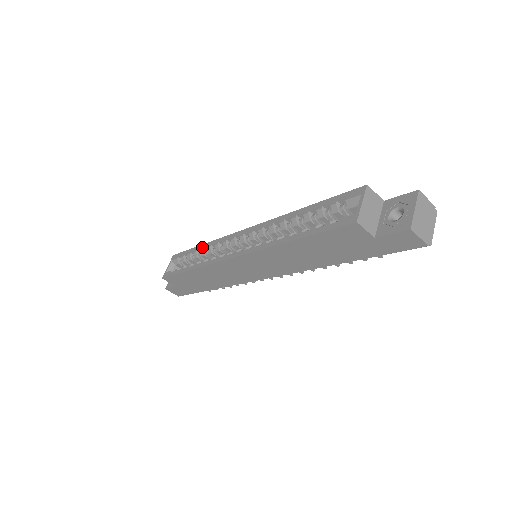
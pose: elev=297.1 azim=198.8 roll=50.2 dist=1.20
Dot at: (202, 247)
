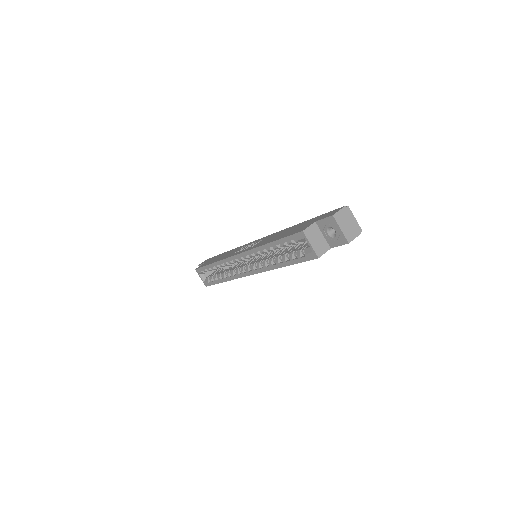
Dot at: (215, 266)
